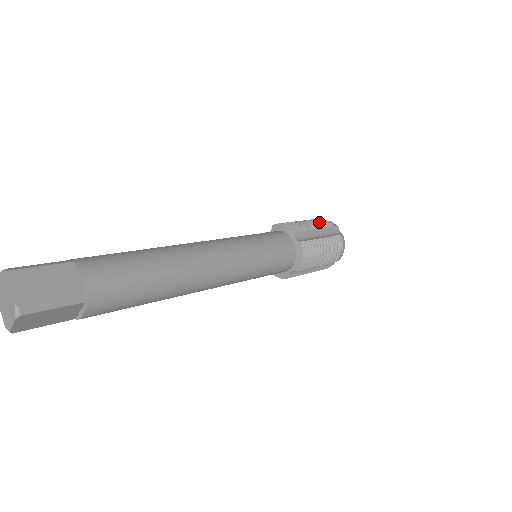
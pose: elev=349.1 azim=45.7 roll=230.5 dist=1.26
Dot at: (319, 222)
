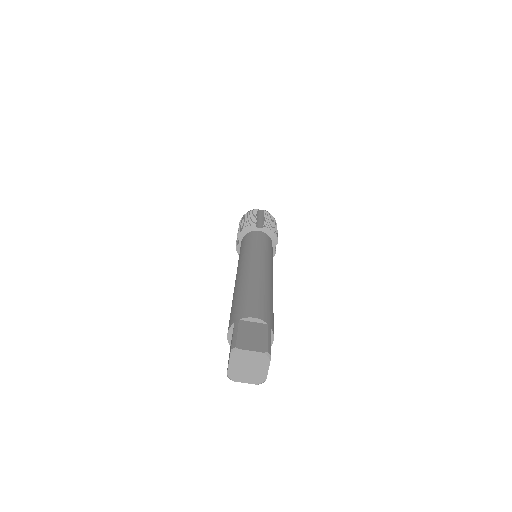
Dot at: occluded
